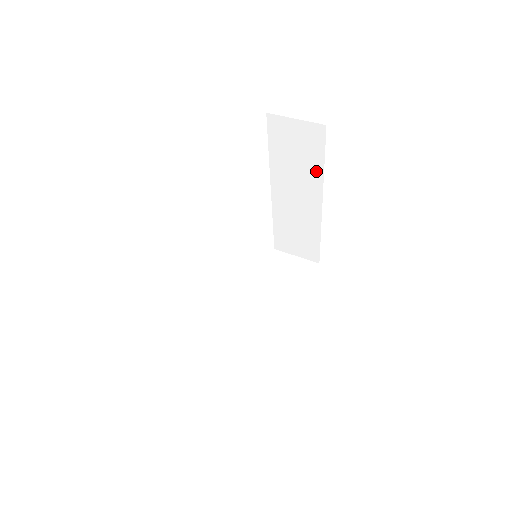
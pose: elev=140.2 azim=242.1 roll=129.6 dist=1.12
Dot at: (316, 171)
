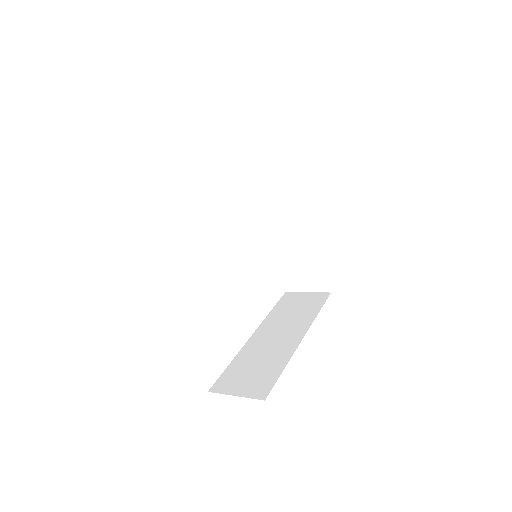
Dot at: (302, 184)
